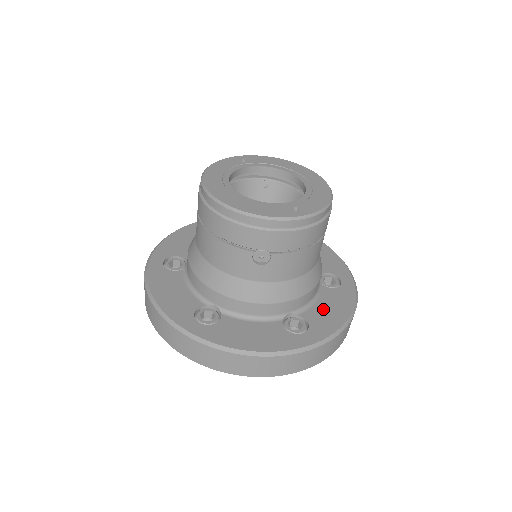
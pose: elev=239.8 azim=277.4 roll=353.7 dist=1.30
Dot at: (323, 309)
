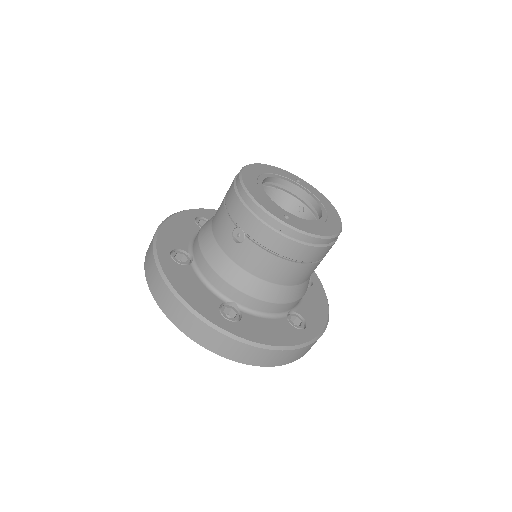
Dot at: (264, 325)
